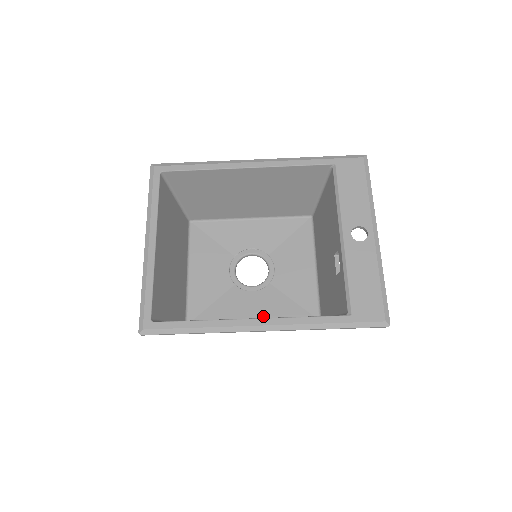
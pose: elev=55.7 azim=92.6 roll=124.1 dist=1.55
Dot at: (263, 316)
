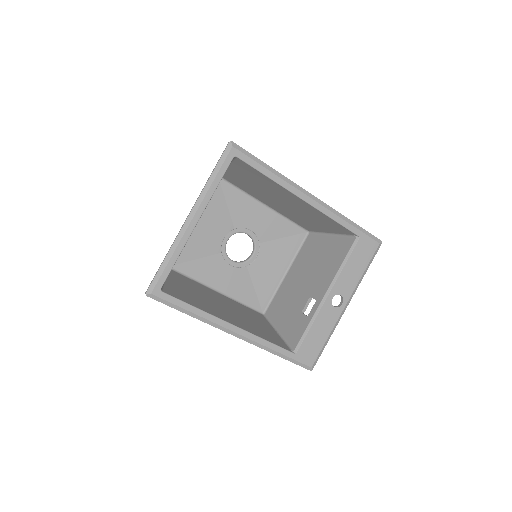
Dot at: (228, 290)
